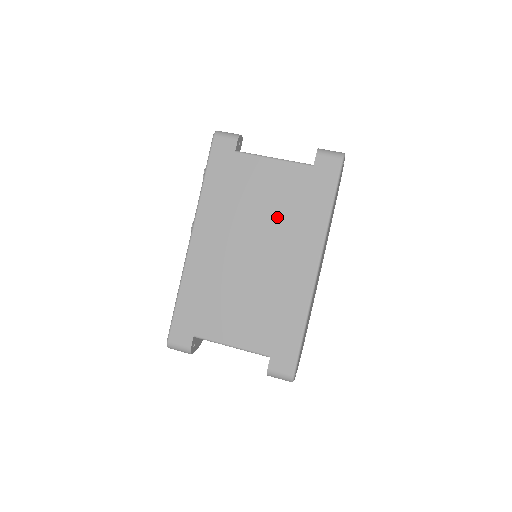
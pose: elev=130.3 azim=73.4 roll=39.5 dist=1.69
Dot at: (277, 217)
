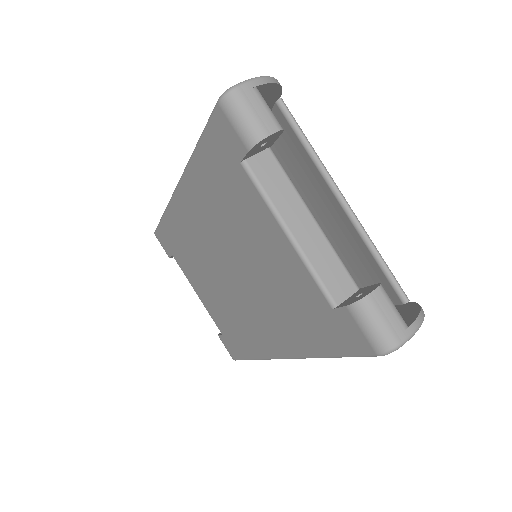
Dot at: (263, 285)
